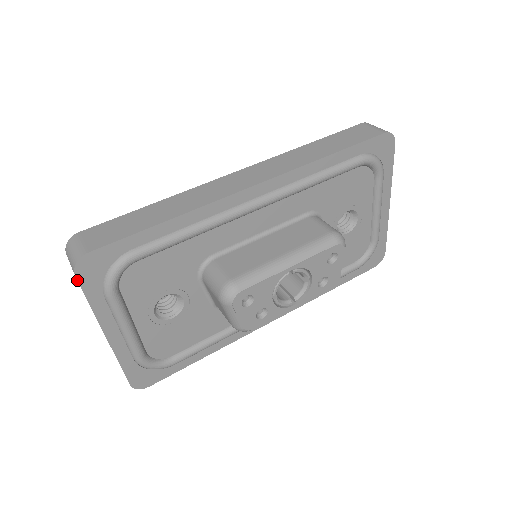
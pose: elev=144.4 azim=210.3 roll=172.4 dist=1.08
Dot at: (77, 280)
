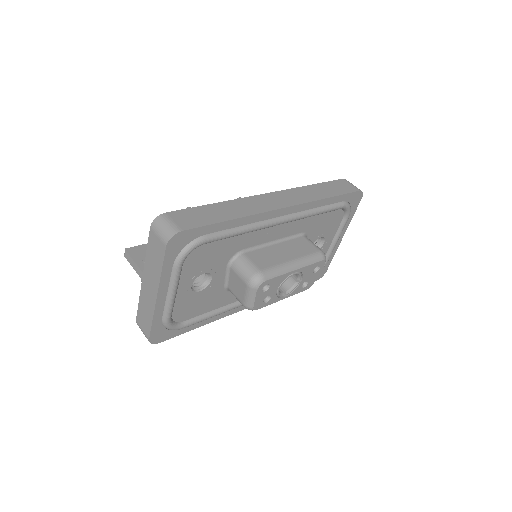
Dot at: (165, 249)
